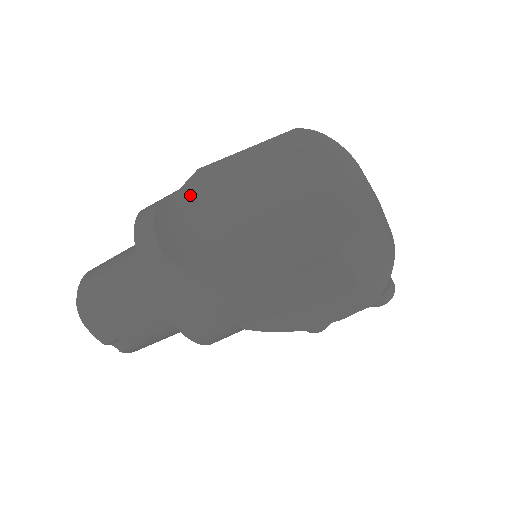
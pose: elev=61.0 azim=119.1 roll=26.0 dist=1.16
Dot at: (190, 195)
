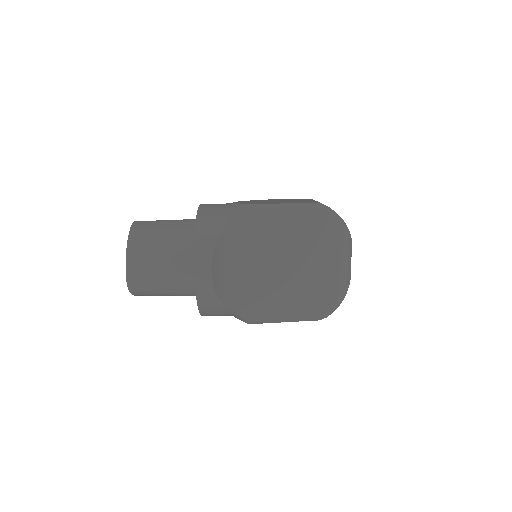
Dot at: (236, 234)
